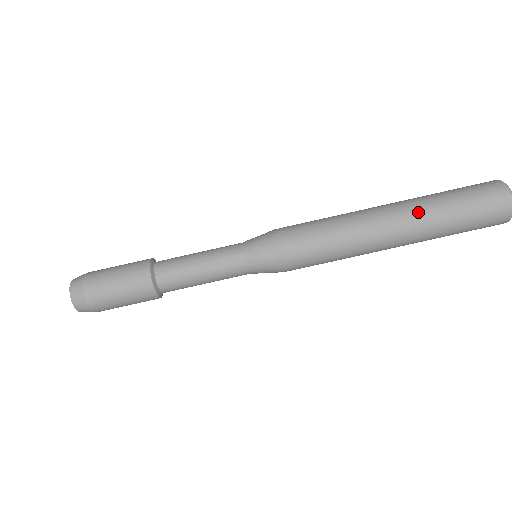
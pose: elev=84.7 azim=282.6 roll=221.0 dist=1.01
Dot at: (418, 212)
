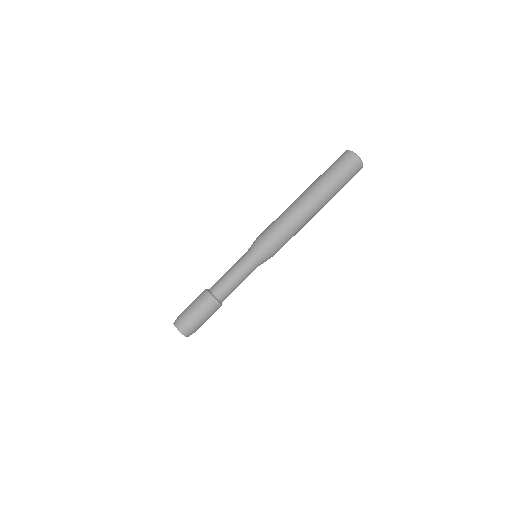
Dot at: (314, 185)
